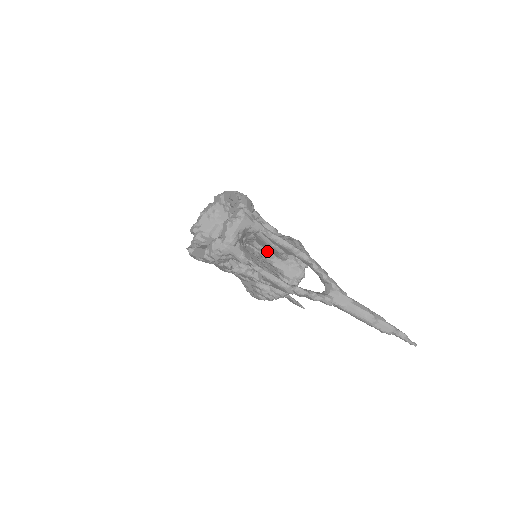
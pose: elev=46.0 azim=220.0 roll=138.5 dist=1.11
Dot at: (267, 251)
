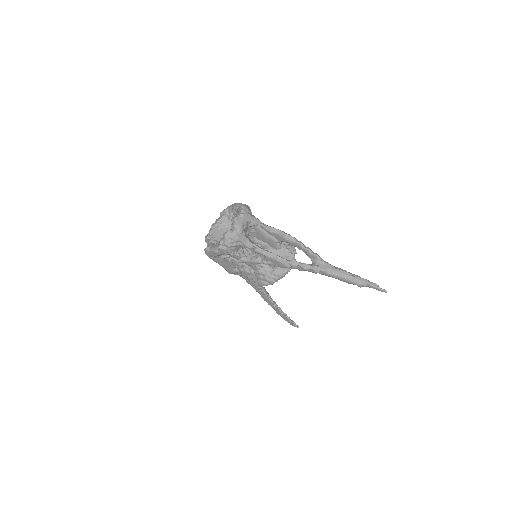
Dot at: (265, 244)
